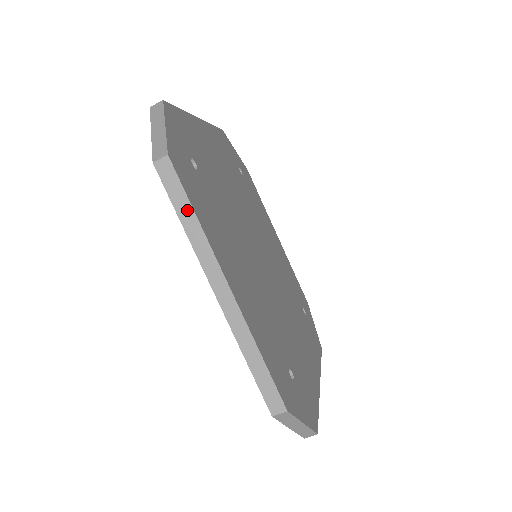
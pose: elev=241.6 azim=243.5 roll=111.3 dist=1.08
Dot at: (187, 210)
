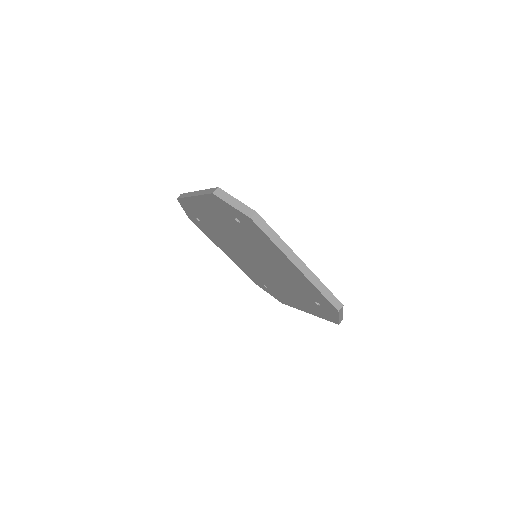
Dot at: (185, 195)
